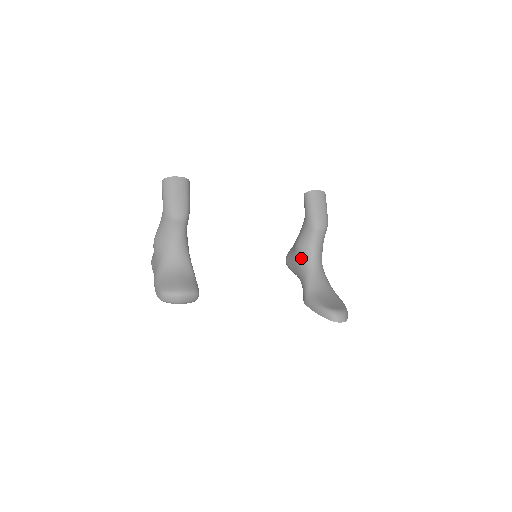
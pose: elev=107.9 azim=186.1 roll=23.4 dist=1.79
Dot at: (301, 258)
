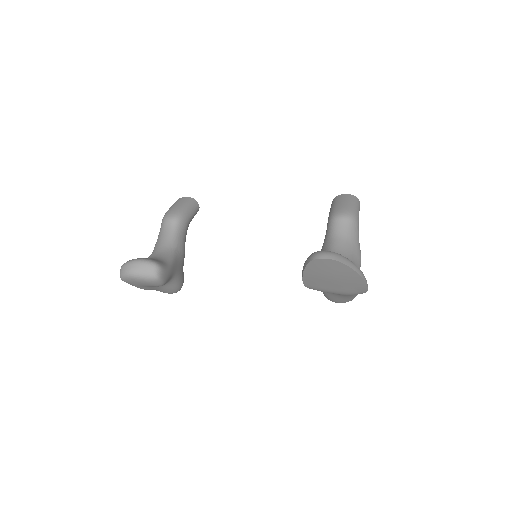
Dot at: occluded
